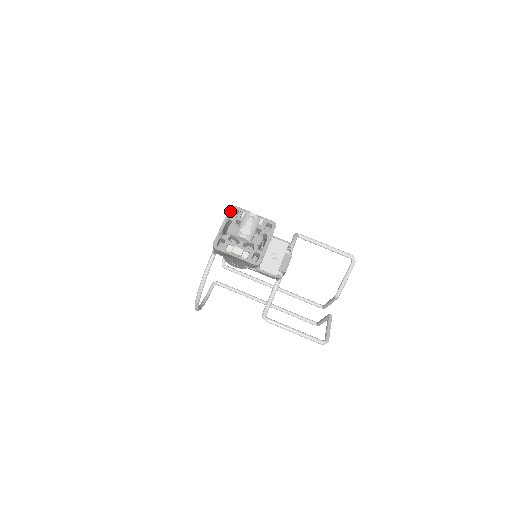
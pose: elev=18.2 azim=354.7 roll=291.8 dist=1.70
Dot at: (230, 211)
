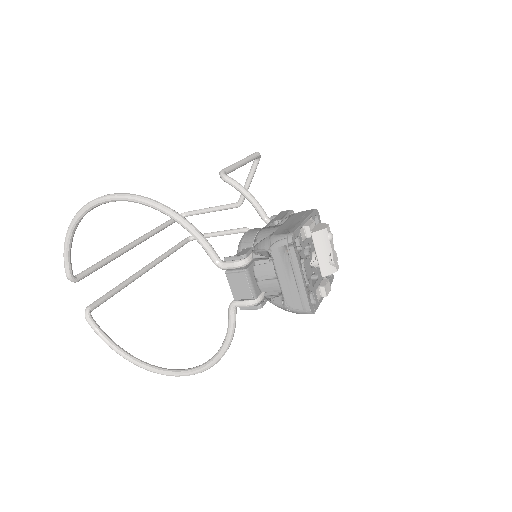
Dot at: (296, 247)
